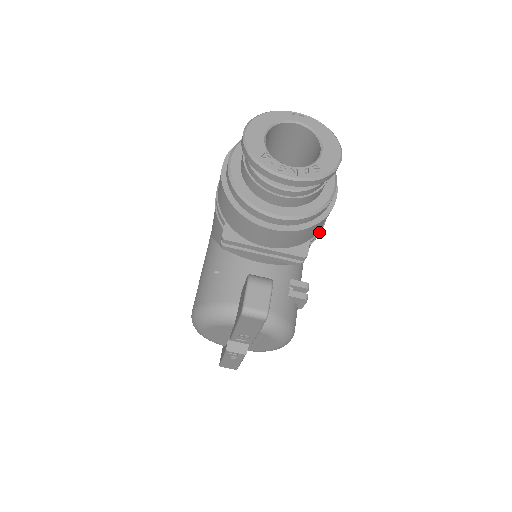
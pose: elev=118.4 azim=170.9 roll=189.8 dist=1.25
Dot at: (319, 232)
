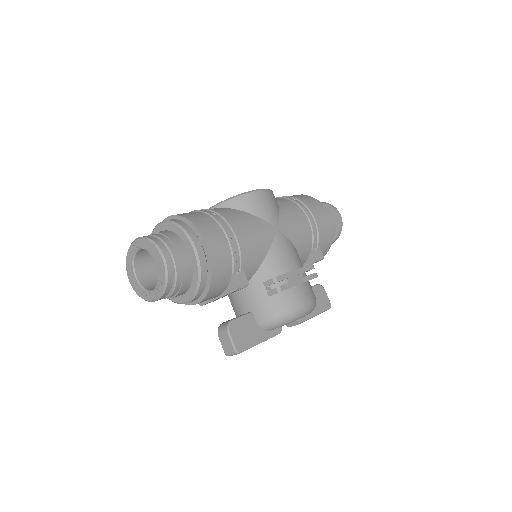
Dot at: (233, 262)
